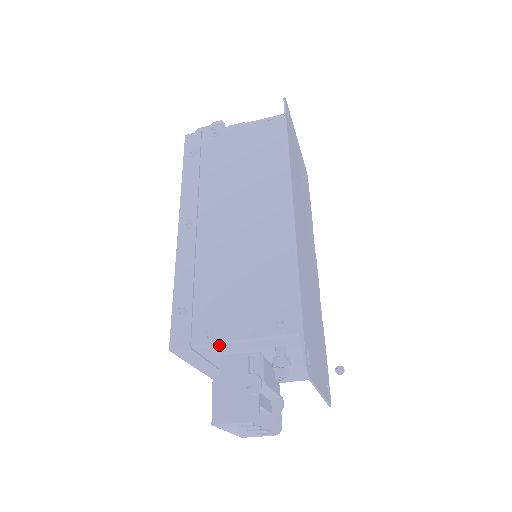
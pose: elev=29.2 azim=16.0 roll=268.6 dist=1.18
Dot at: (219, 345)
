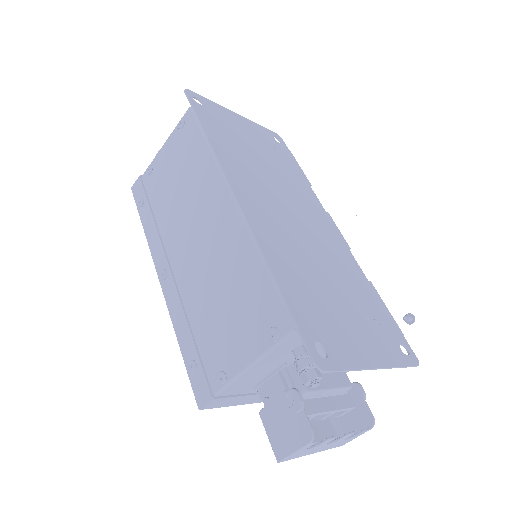
Dot at: (235, 381)
